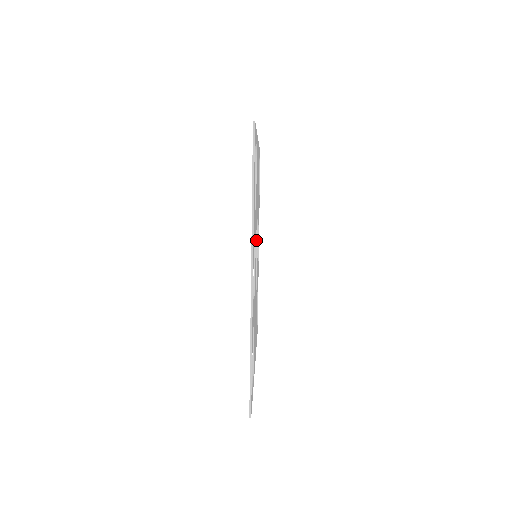
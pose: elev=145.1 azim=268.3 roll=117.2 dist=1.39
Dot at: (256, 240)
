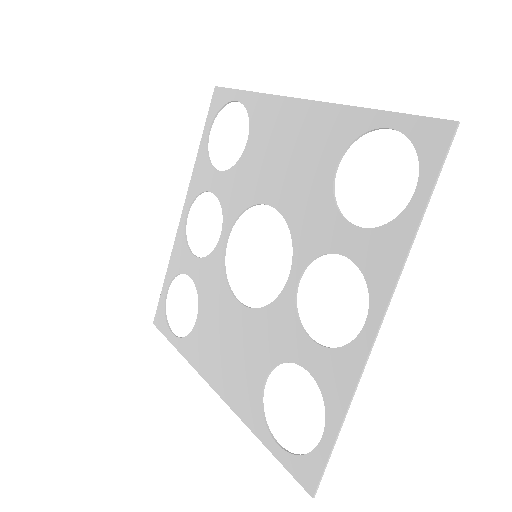
Dot at: (232, 225)
